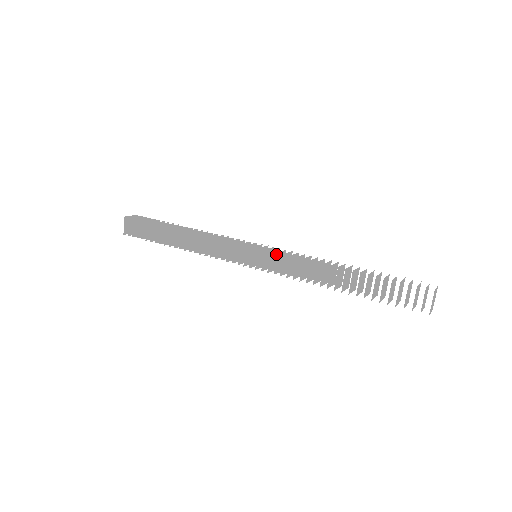
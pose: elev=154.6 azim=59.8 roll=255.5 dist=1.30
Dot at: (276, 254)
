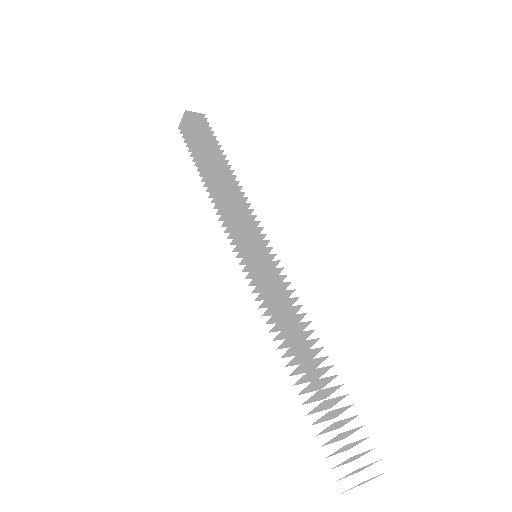
Dot at: (263, 276)
